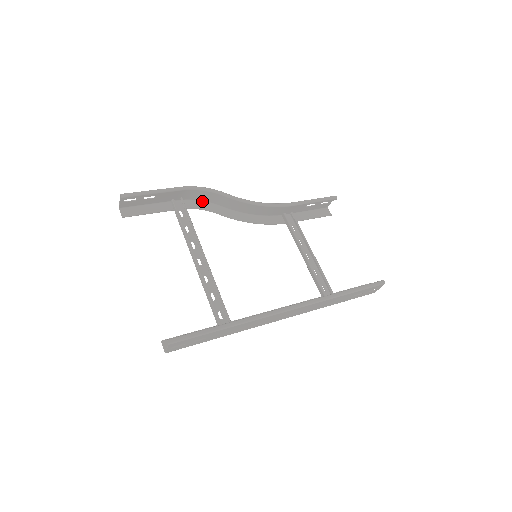
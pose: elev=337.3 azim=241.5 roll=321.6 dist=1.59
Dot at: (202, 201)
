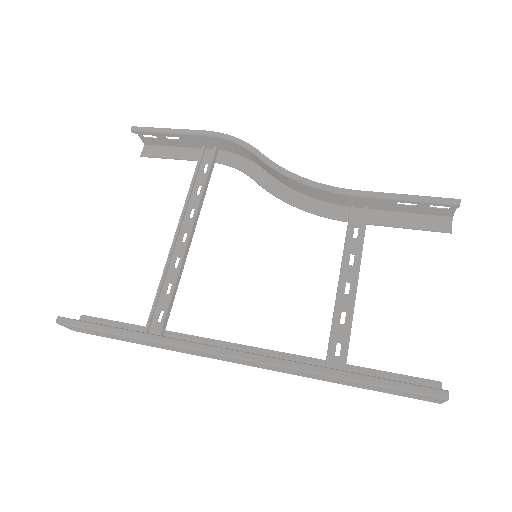
Dot at: (244, 157)
